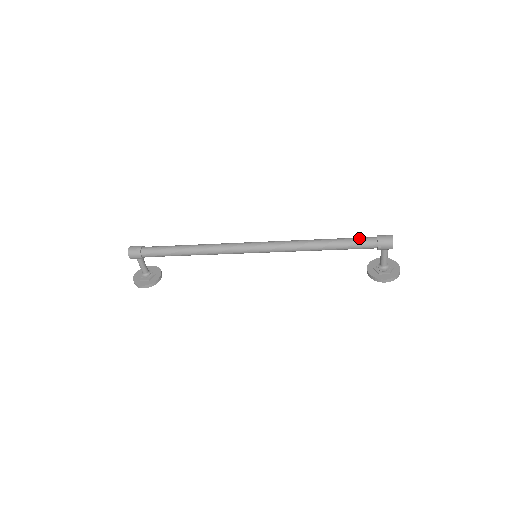
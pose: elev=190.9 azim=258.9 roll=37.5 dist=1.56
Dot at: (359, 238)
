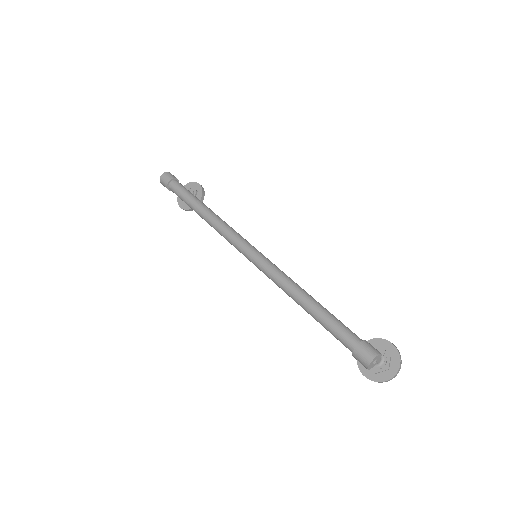
Dot at: (339, 330)
